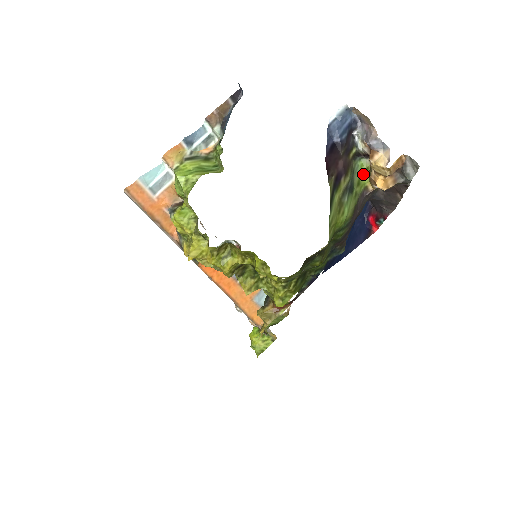
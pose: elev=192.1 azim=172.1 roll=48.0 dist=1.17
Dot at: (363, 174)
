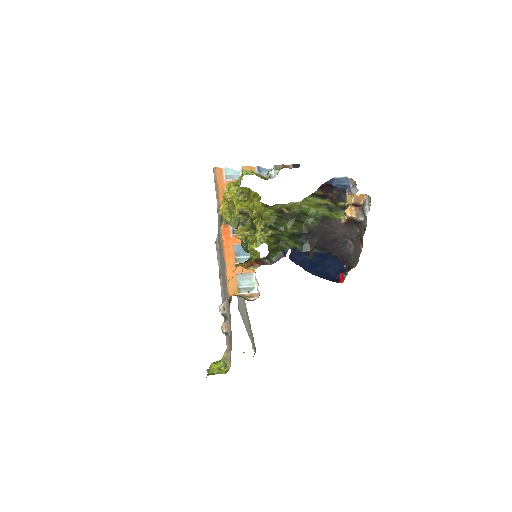
Dot at: (342, 215)
